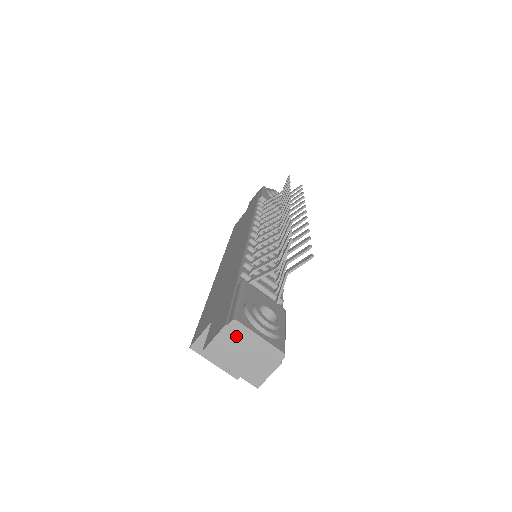
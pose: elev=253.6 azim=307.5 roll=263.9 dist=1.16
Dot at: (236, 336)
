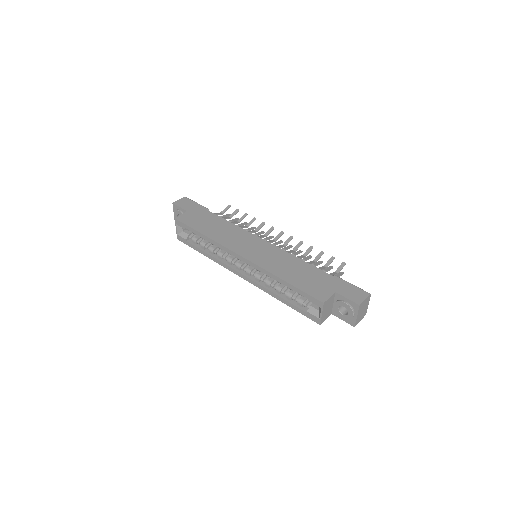
Dot at: (367, 301)
